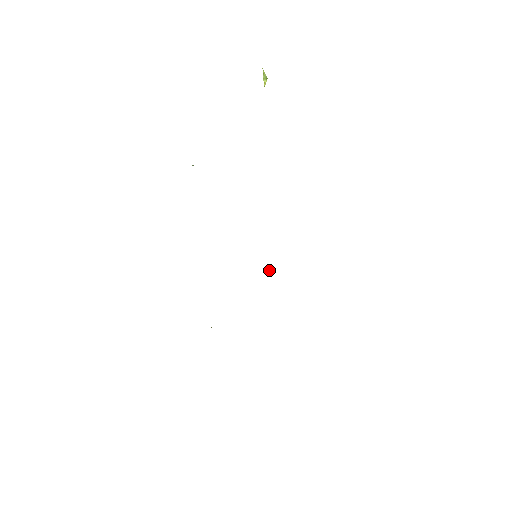
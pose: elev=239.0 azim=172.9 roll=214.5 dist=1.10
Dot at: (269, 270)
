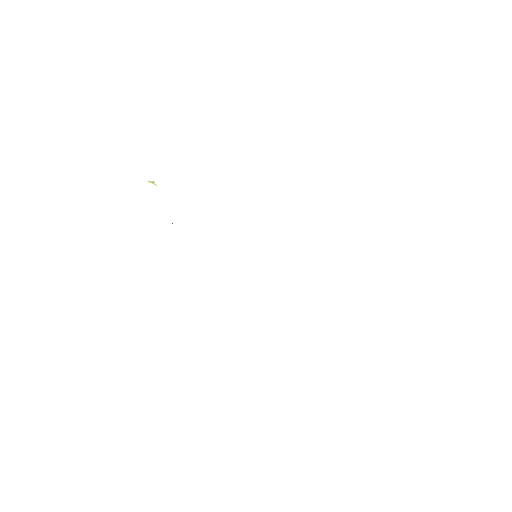
Dot at: occluded
